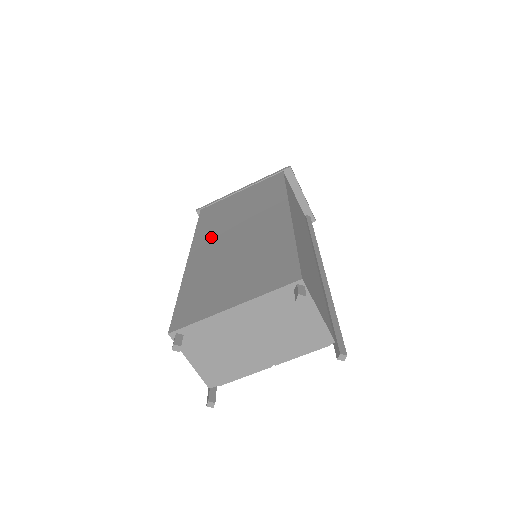
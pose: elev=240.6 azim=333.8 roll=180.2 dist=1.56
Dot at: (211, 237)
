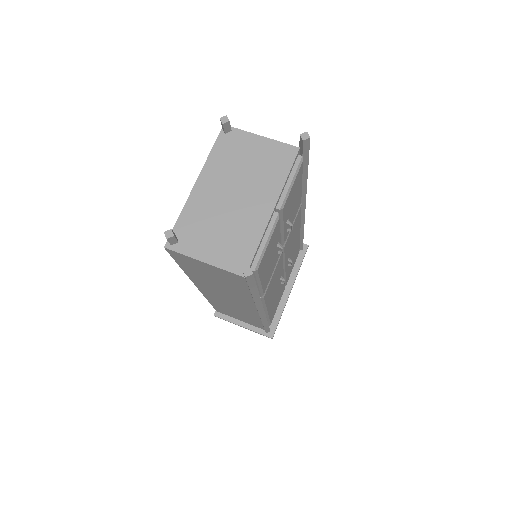
Dot at: occluded
